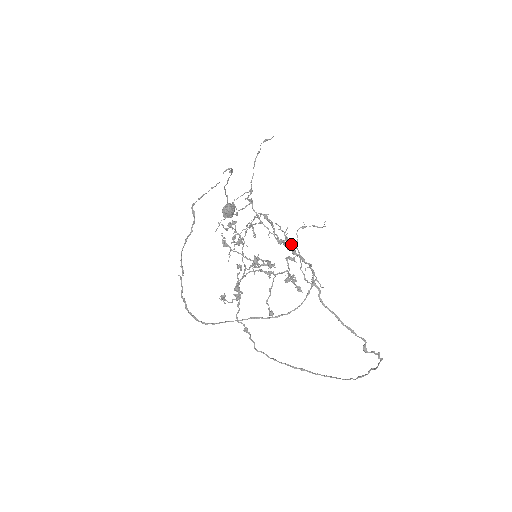
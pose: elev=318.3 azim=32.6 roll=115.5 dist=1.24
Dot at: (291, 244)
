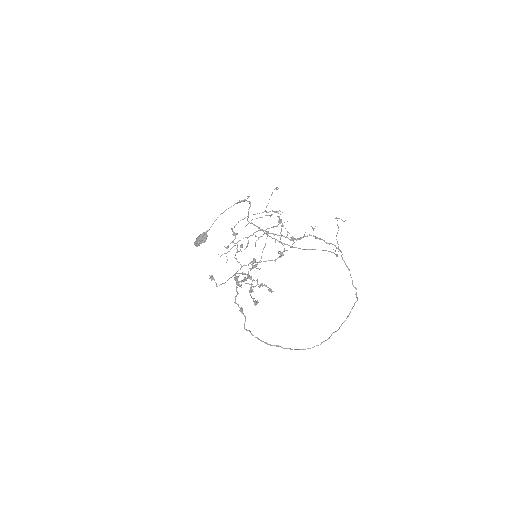
Dot at: occluded
